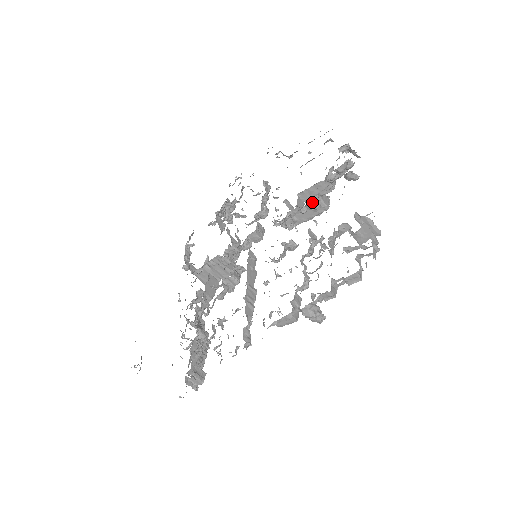
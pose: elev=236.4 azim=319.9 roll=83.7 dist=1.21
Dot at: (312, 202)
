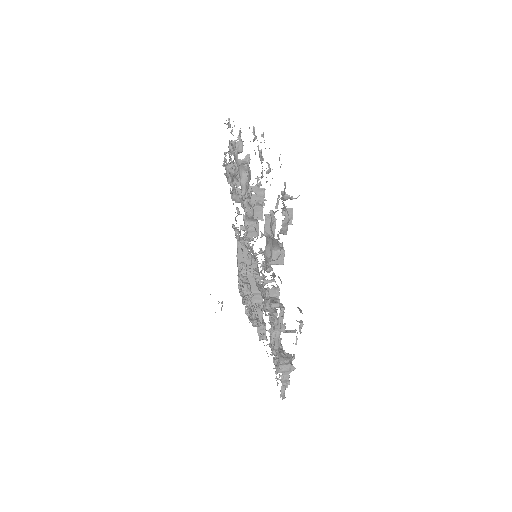
Dot at: (262, 269)
